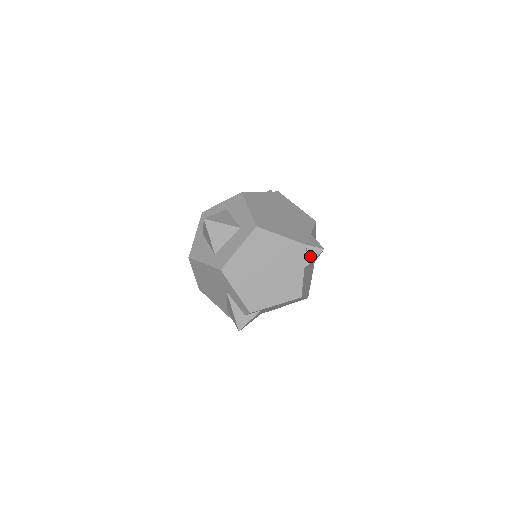
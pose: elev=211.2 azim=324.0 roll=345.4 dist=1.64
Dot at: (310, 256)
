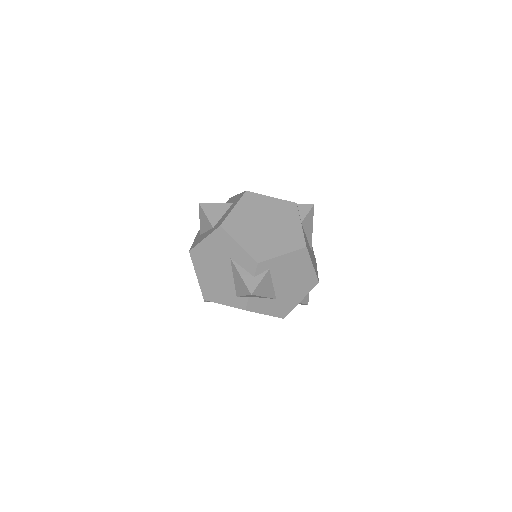
Dot at: (303, 212)
